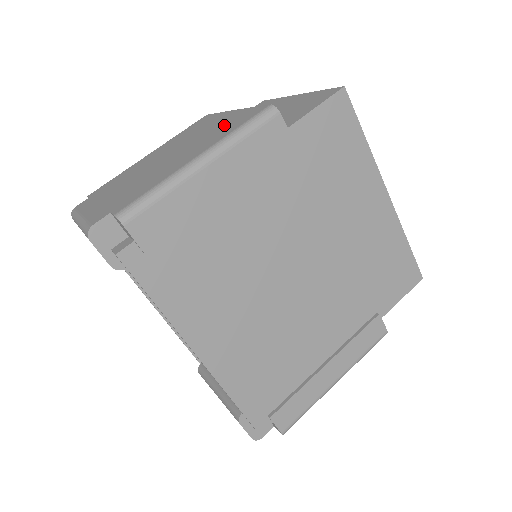
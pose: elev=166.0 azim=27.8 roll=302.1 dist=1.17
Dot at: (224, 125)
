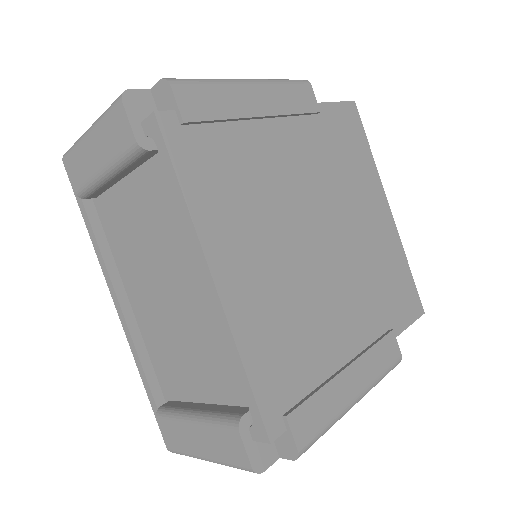
Dot at: occluded
